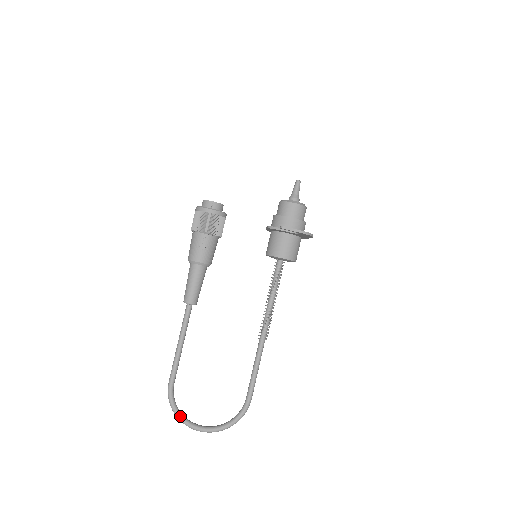
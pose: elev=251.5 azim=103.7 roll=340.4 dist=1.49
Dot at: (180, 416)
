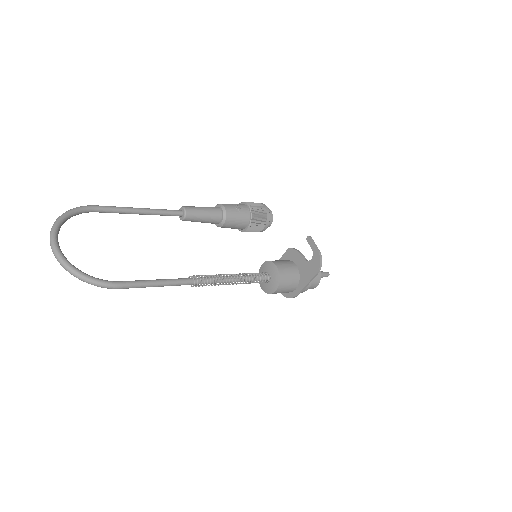
Dot at: (63, 219)
